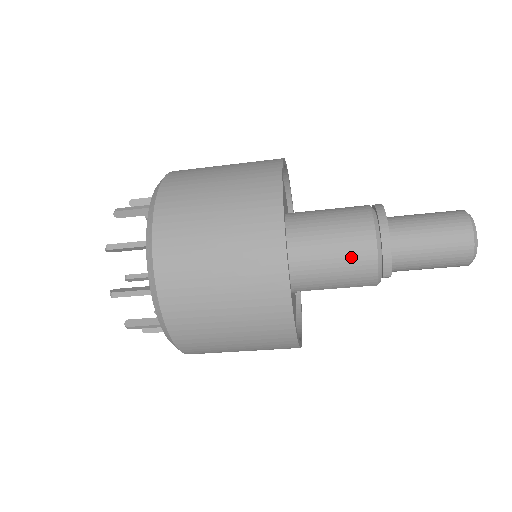
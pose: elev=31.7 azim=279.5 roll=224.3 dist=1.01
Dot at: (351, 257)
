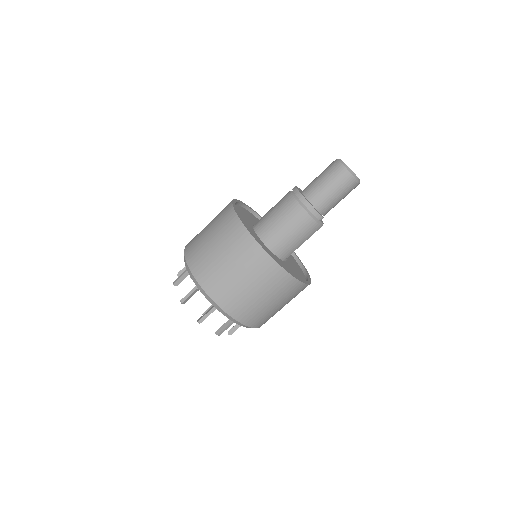
Dot at: (296, 223)
